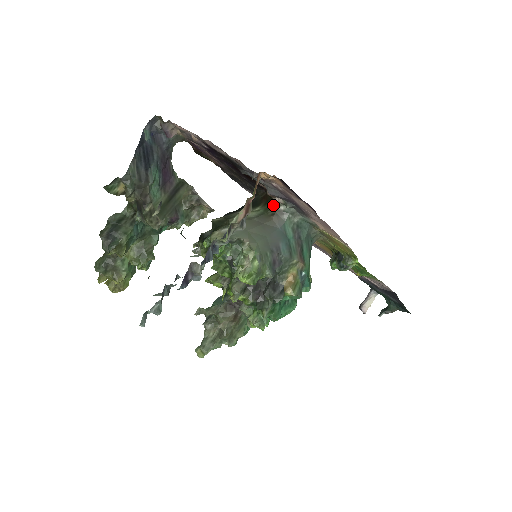
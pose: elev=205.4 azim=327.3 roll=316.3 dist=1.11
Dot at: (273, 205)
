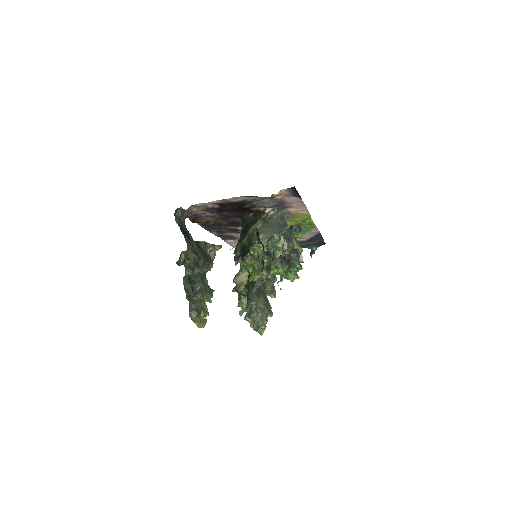
Dot at: (266, 215)
